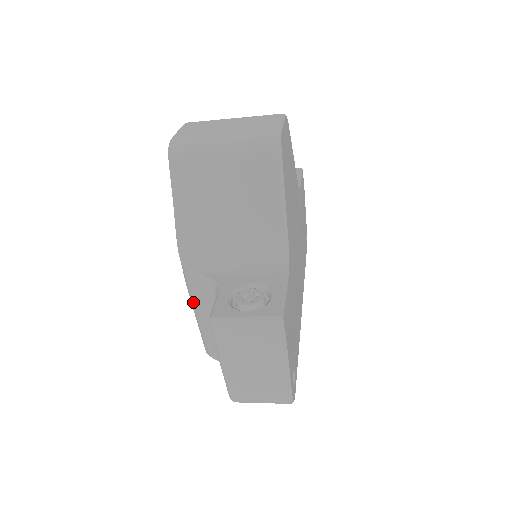
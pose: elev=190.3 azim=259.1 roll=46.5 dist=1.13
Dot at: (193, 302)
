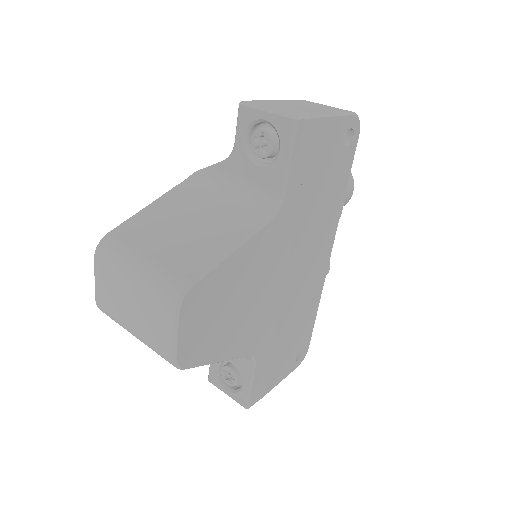
Dot at: occluded
